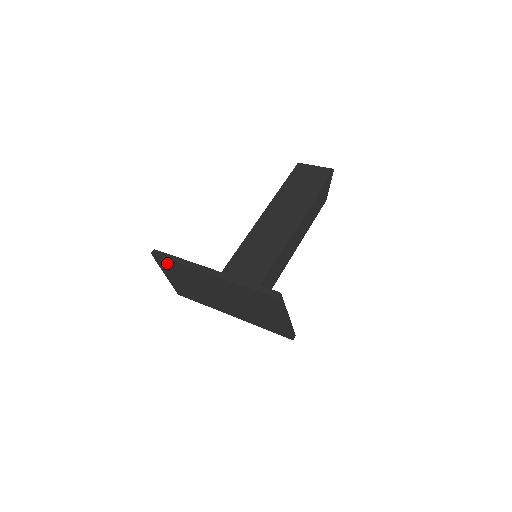
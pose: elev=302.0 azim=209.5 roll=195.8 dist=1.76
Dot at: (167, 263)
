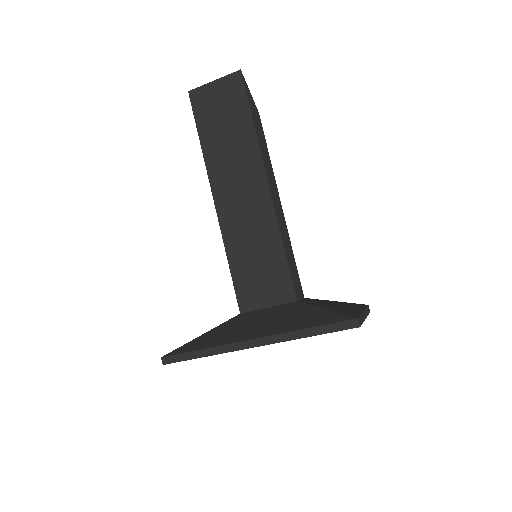
Dot at: occluded
